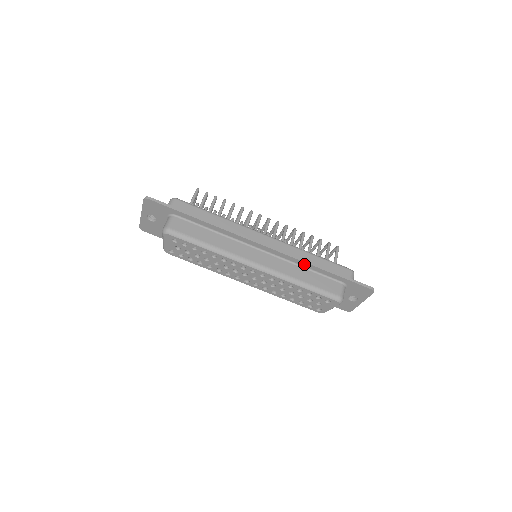
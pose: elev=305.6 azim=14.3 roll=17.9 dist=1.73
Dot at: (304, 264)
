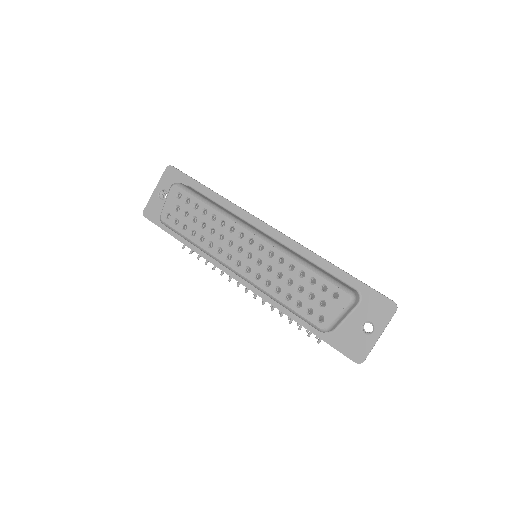
Dot at: (312, 256)
